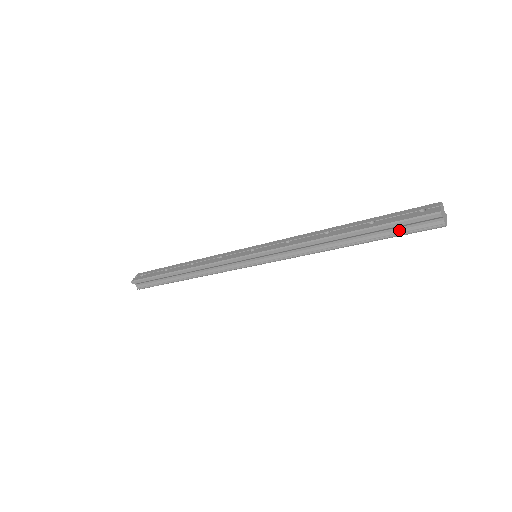
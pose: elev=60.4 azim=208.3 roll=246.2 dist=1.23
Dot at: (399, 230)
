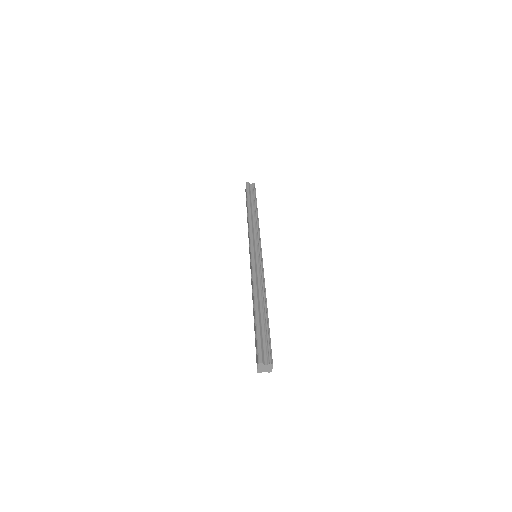
Dot at: occluded
